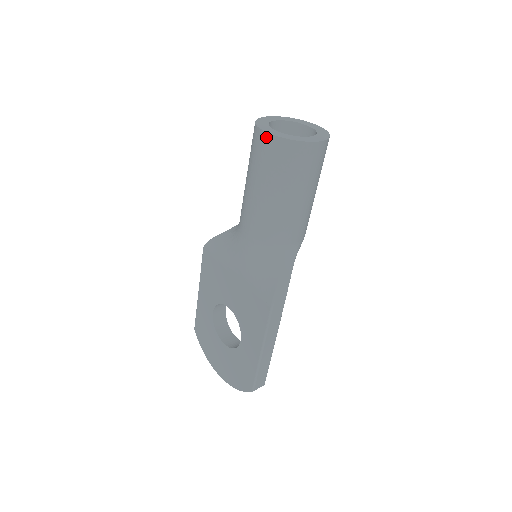
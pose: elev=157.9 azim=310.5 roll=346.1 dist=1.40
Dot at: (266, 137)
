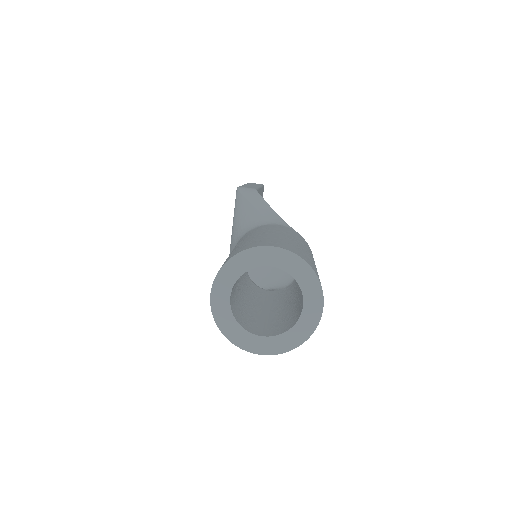
Dot at: (211, 298)
